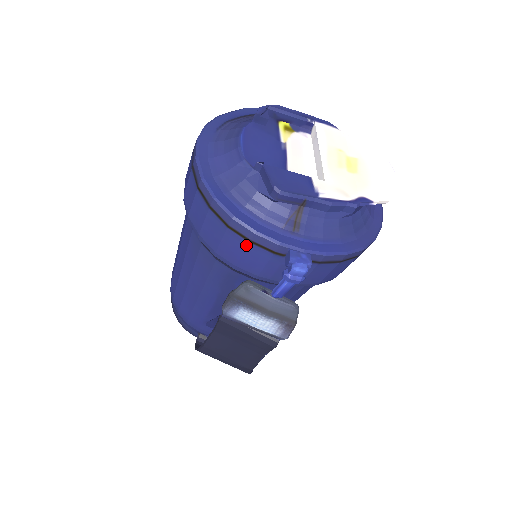
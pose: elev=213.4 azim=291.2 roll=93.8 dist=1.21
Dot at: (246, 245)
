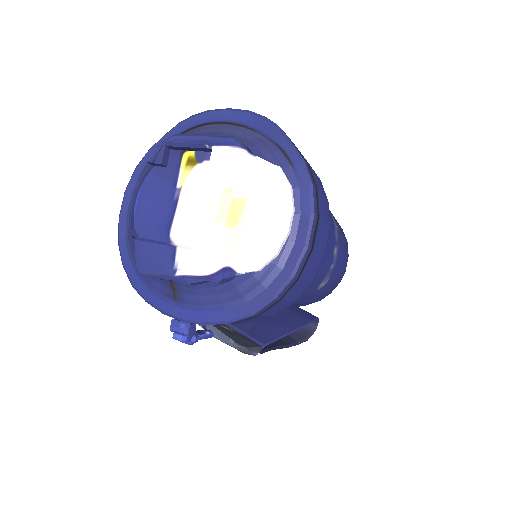
Dot at: occluded
